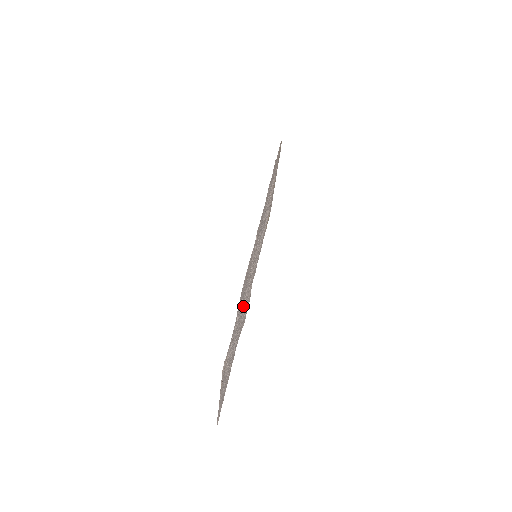
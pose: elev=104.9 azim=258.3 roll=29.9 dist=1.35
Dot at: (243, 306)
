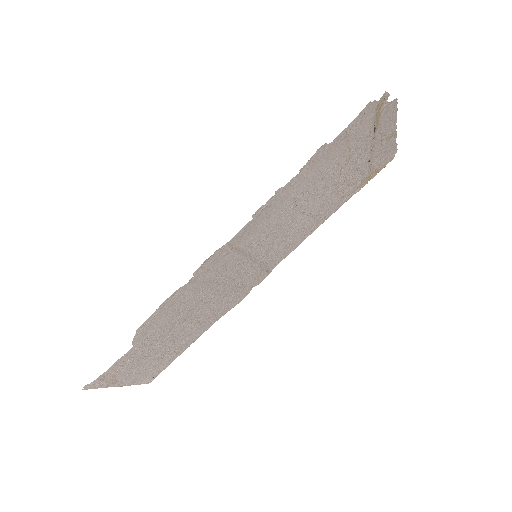
Dot at: (202, 309)
